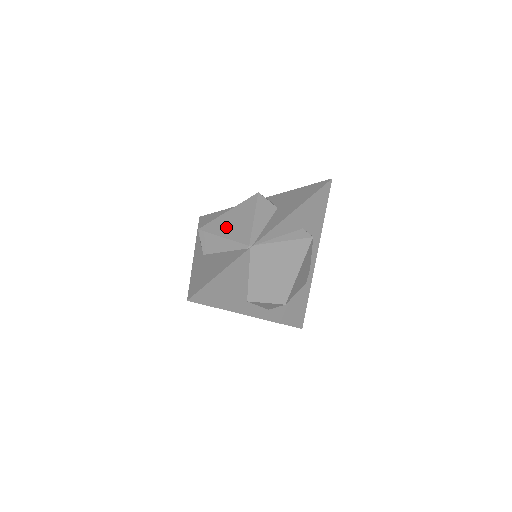
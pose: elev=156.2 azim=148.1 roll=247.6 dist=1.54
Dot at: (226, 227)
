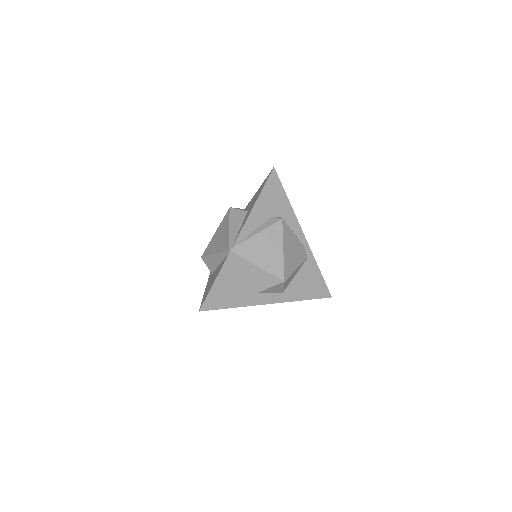
Dot at: (215, 245)
